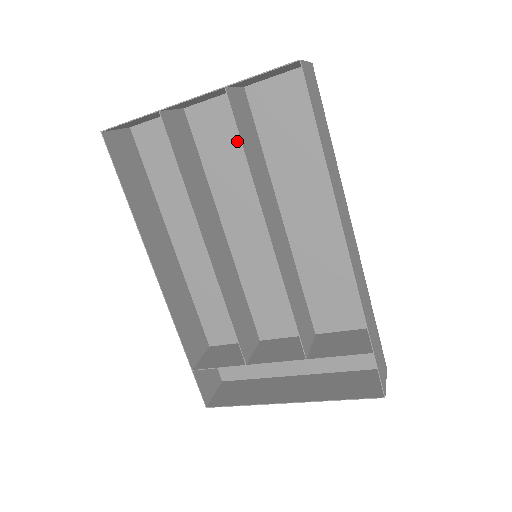
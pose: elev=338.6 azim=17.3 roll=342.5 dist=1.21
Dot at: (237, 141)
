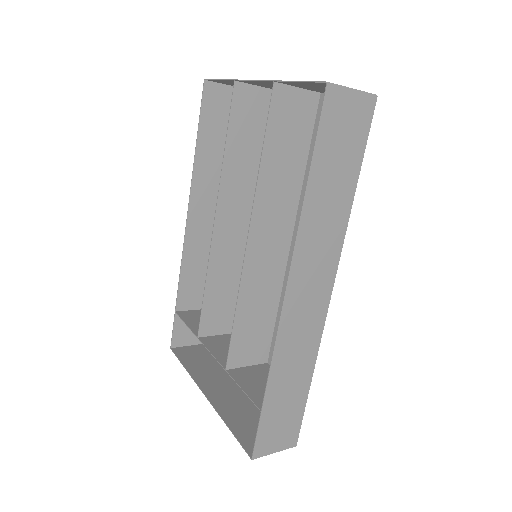
Dot at: occluded
